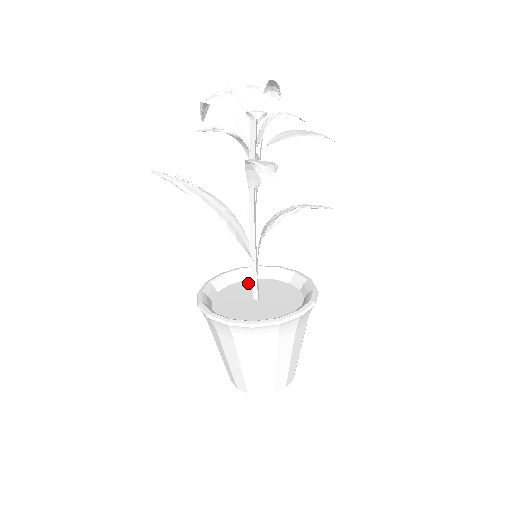
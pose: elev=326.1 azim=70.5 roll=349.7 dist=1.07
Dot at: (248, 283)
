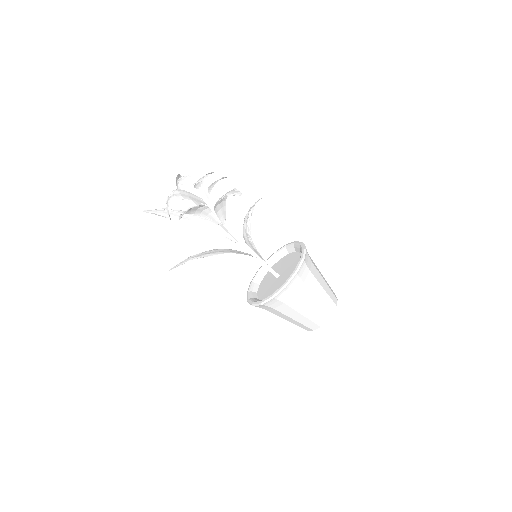
Dot at: (263, 282)
